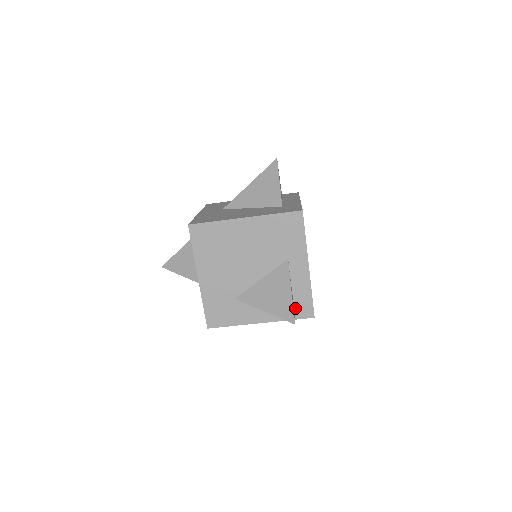
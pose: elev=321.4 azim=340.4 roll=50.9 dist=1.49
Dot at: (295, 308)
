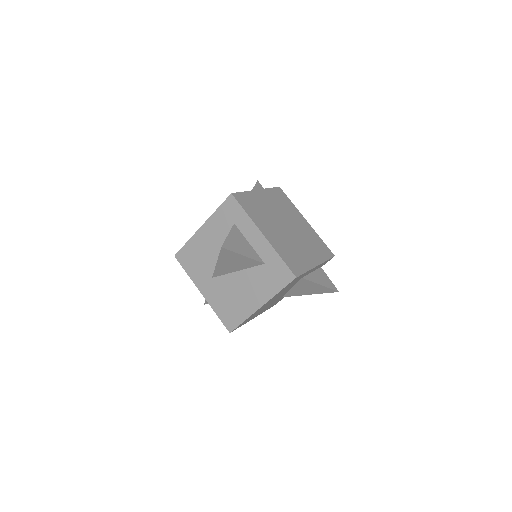
Dot at: (320, 267)
